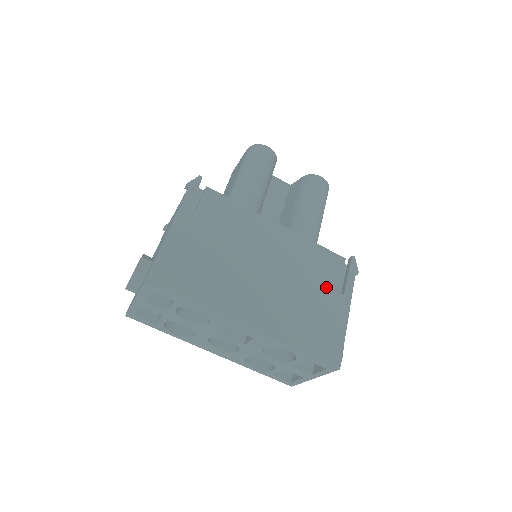
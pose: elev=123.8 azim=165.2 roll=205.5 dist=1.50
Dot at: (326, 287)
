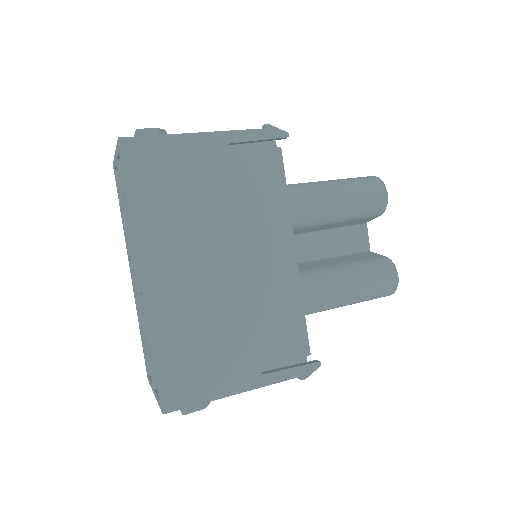
Dot at: (256, 348)
